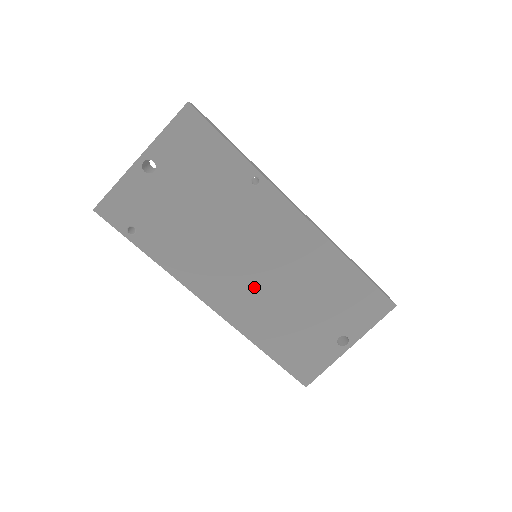
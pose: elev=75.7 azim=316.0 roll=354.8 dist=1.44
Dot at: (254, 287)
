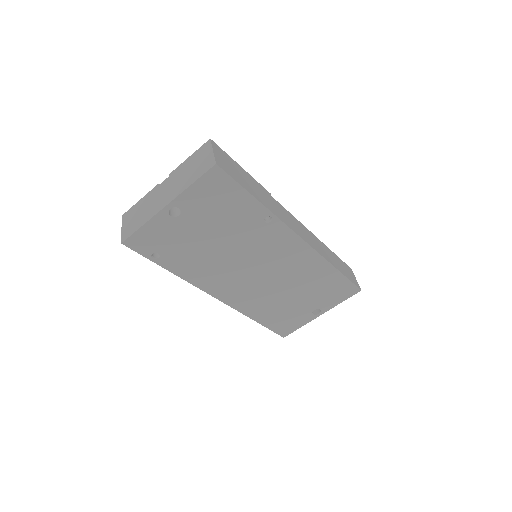
Dot at: (255, 286)
